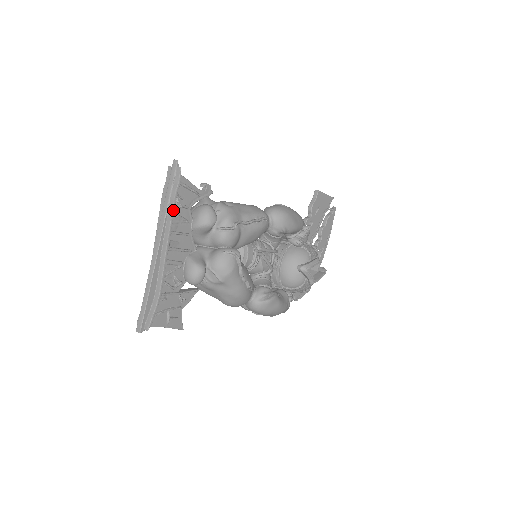
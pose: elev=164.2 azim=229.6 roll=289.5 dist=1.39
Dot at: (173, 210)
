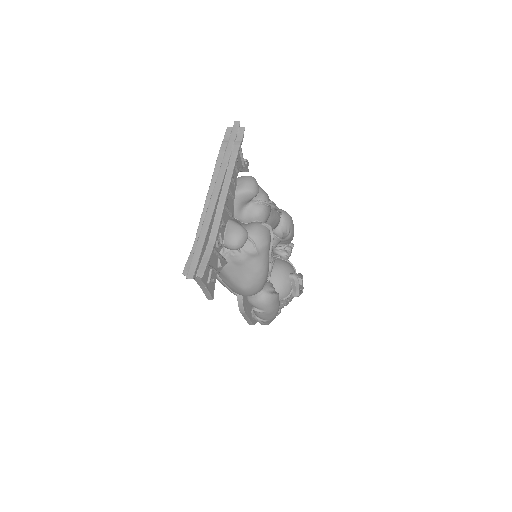
Dot at: (235, 163)
